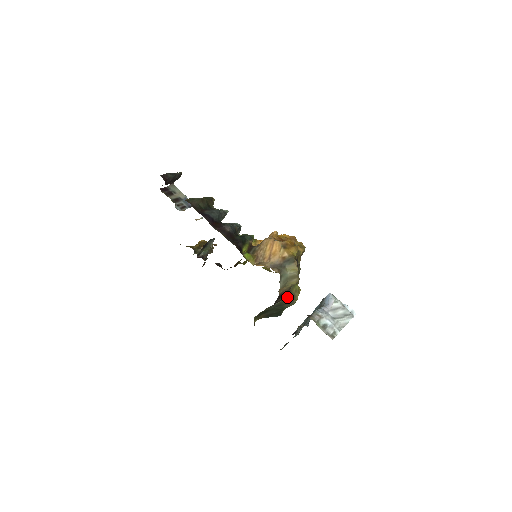
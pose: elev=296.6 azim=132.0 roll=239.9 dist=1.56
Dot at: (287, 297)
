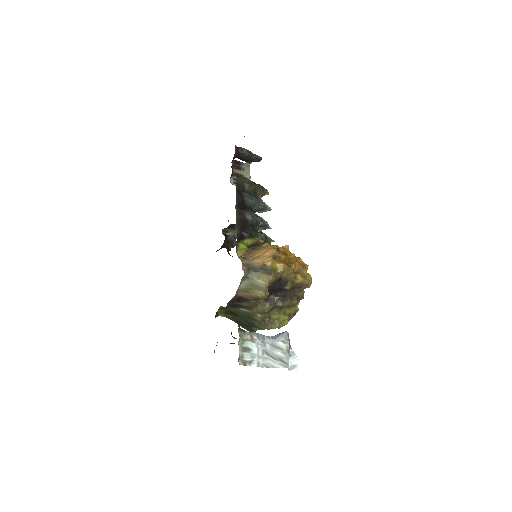
Dot at: (259, 313)
